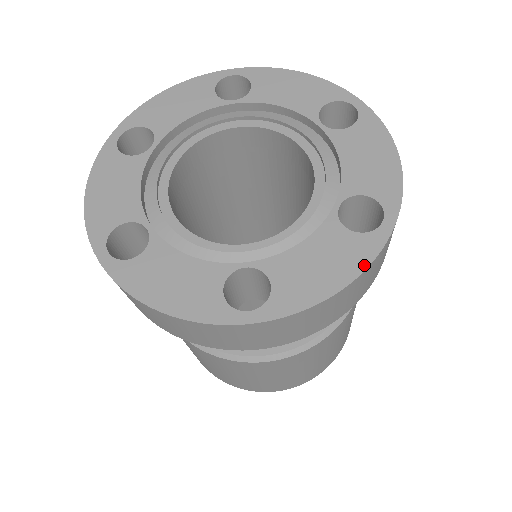
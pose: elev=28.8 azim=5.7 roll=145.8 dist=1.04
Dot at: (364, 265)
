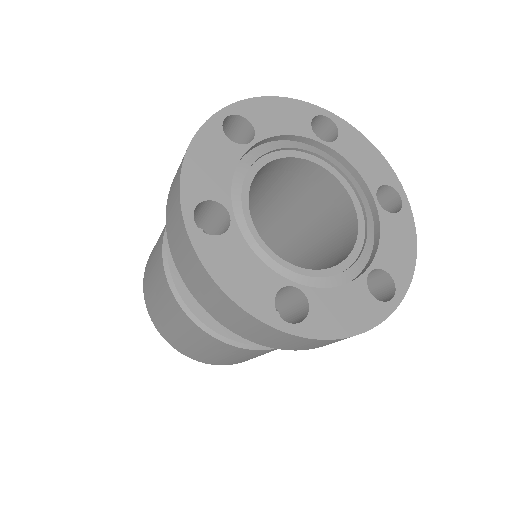
Dot at: (372, 325)
